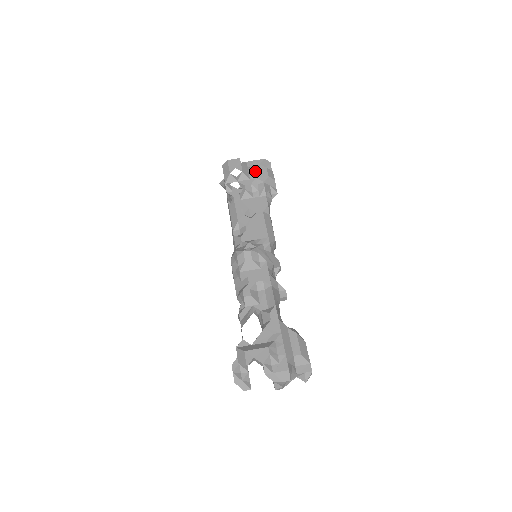
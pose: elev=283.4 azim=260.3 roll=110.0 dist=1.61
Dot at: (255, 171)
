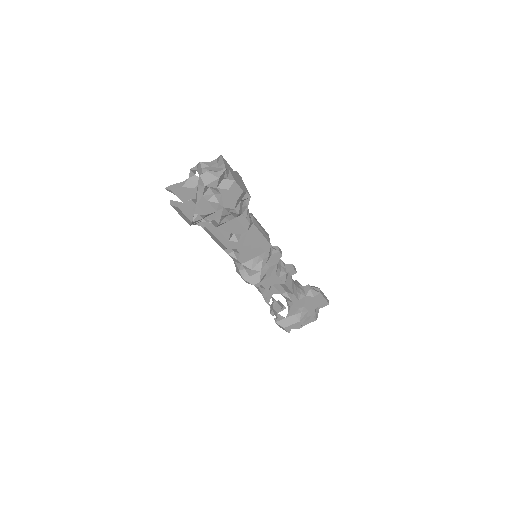
Dot at: (214, 194)
